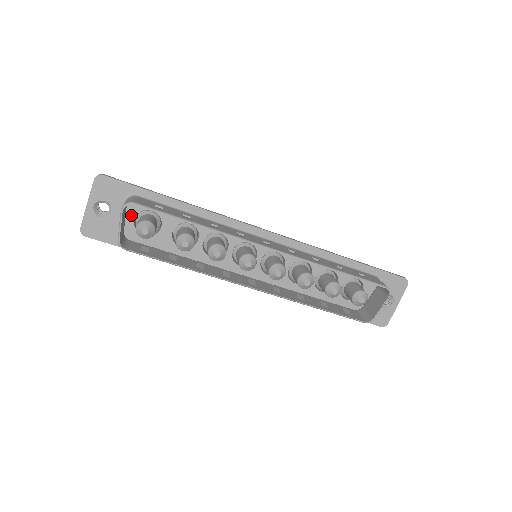
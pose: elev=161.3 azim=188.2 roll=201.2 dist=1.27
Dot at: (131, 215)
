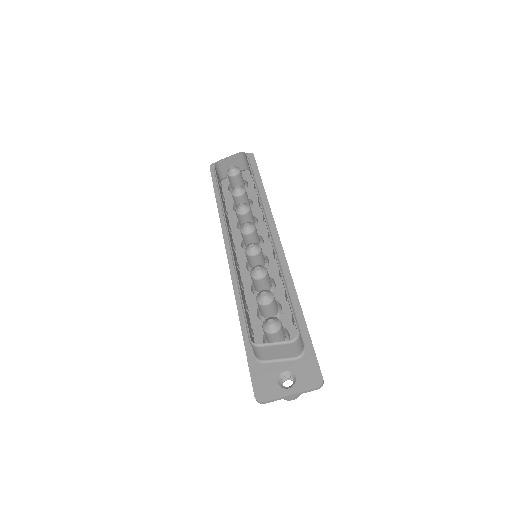
Dot at: occluded
